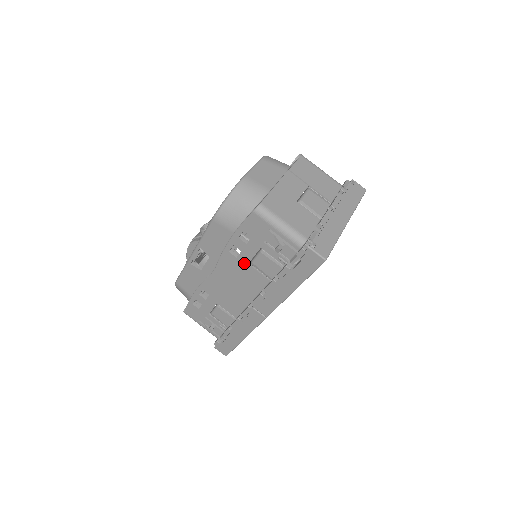
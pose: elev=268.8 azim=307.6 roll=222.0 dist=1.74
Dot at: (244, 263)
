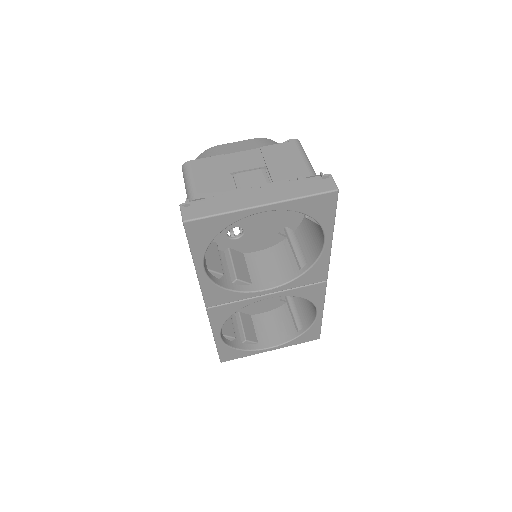
Dot at: occluded
